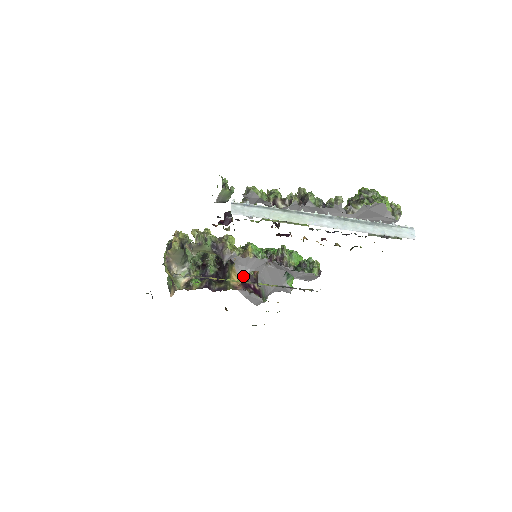
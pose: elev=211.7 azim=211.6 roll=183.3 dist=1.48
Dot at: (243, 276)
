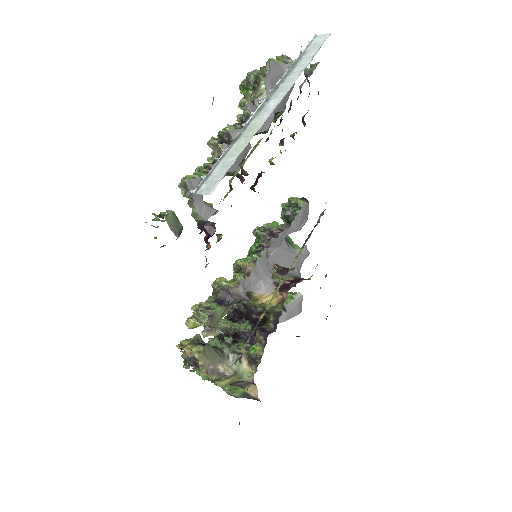
Dot at: (271, 287)
